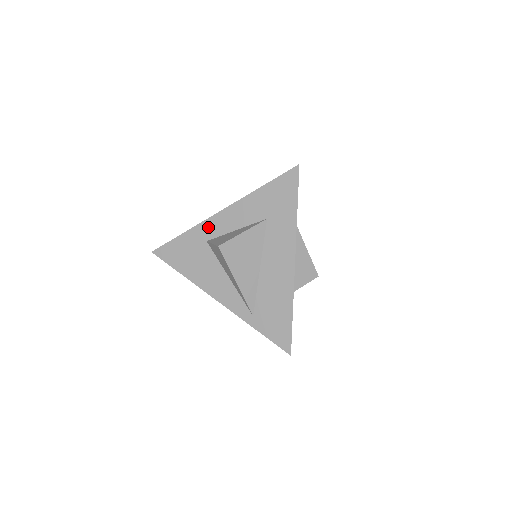
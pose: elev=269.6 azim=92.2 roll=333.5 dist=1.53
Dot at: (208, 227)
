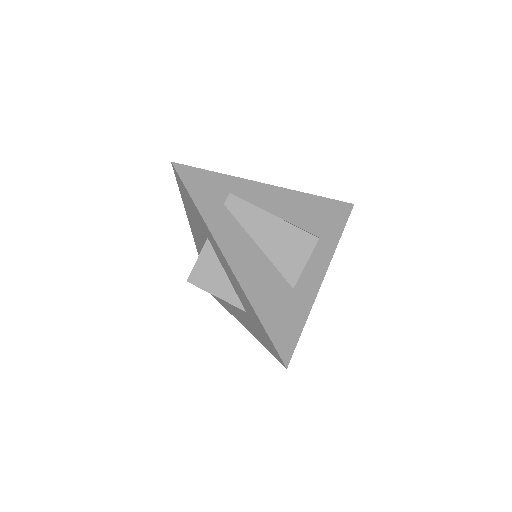
Dot at: (214, 243)
